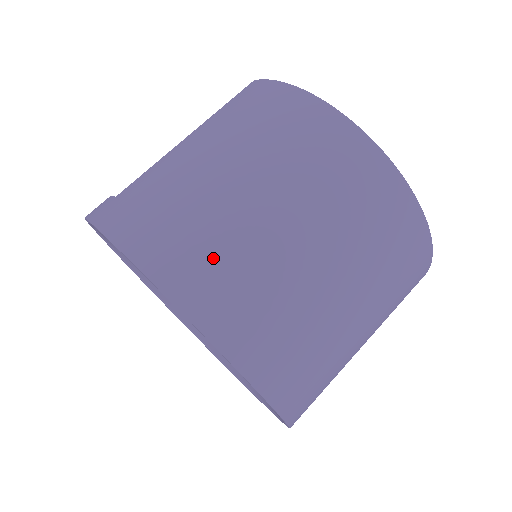
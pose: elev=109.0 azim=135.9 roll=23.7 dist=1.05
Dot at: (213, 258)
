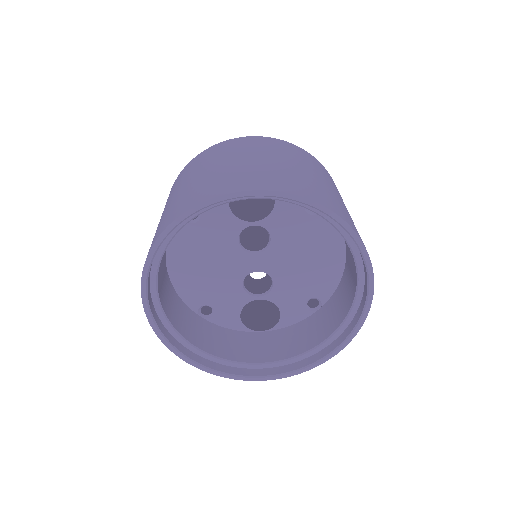
Dot at: (211, 185)
